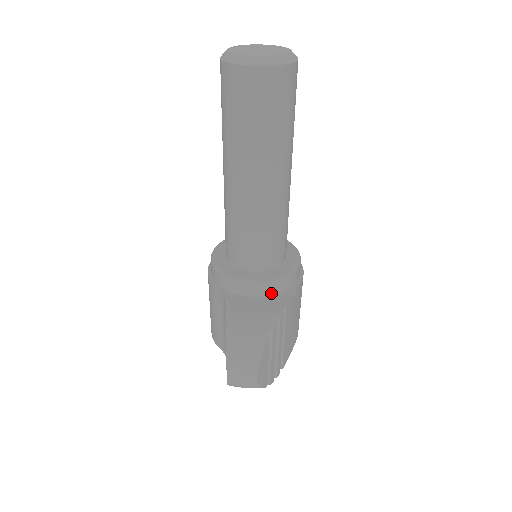
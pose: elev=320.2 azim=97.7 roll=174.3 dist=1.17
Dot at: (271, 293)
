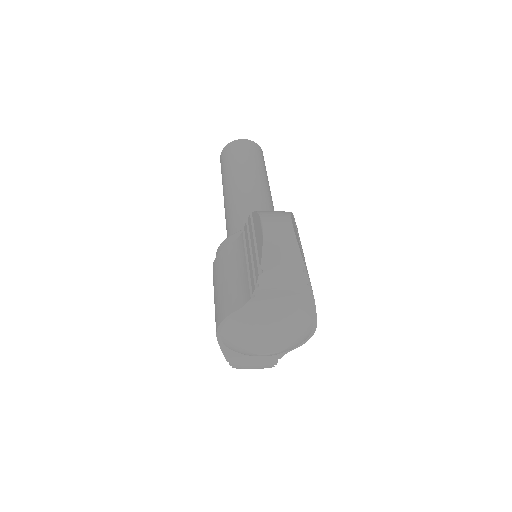
Dot at: occluded
